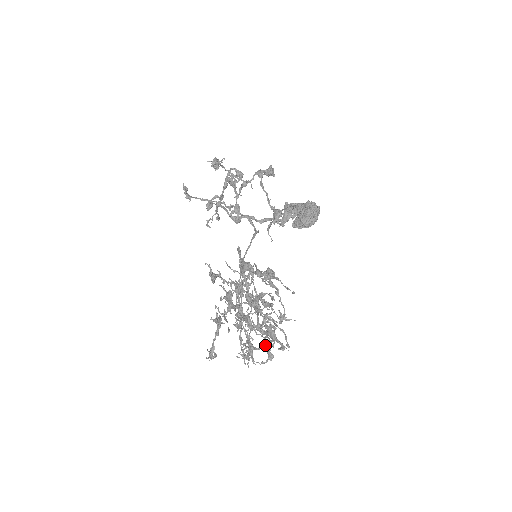
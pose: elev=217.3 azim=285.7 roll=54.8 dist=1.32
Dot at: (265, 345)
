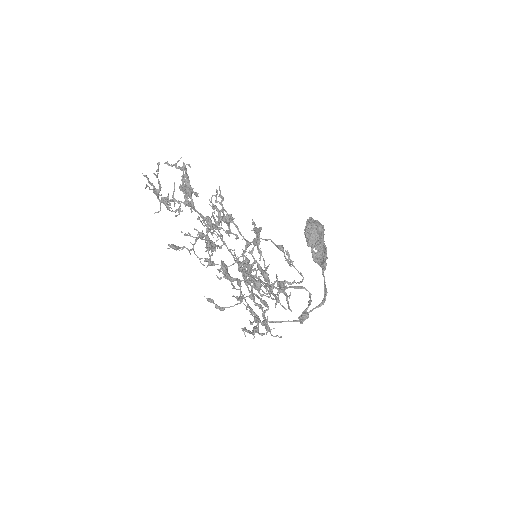
Dot at: (254, 243)
